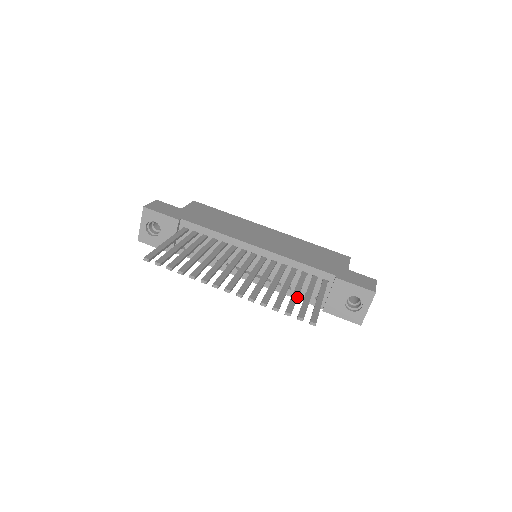
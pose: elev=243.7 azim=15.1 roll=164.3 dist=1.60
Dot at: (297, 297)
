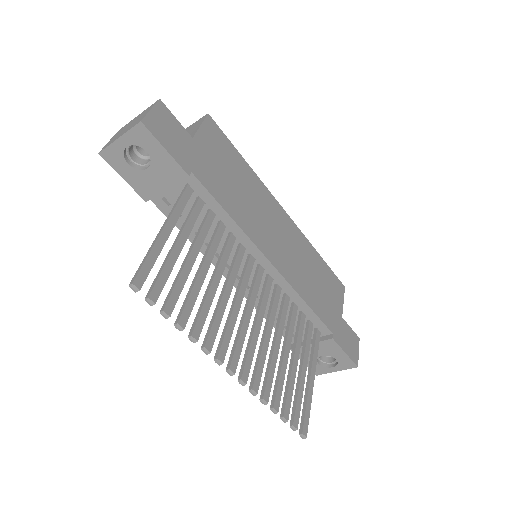
Dot at: occluded
